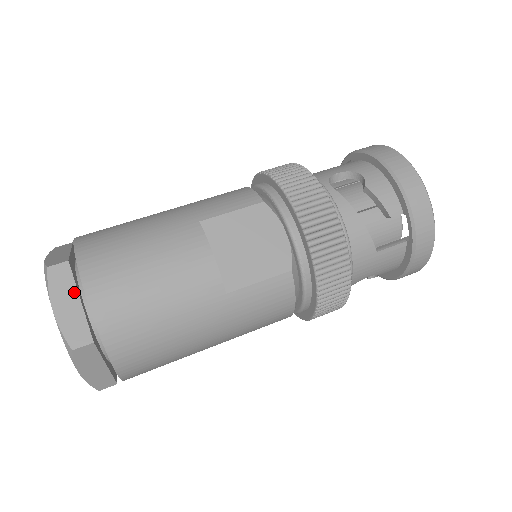
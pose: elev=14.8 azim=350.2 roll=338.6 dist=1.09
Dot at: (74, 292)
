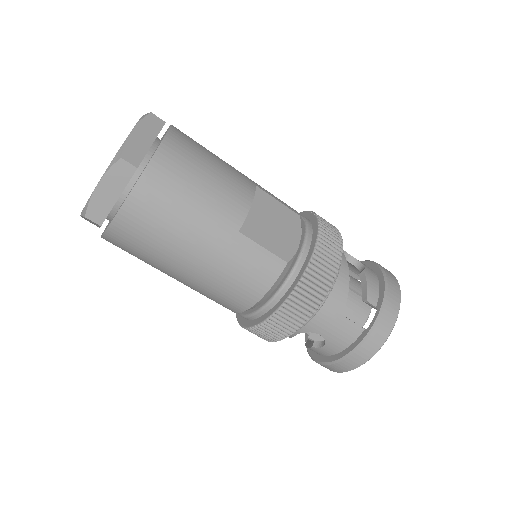
Dot at: (153, 137)
